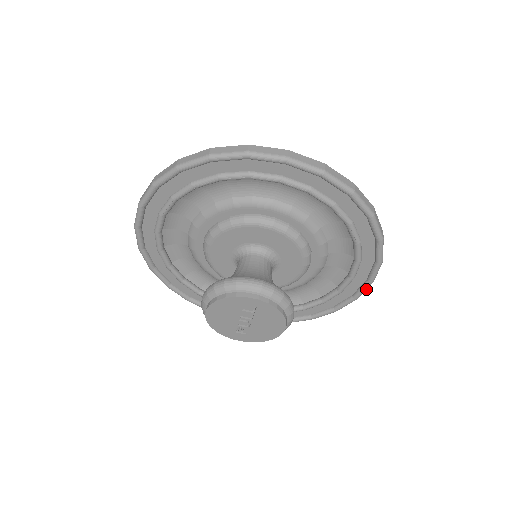
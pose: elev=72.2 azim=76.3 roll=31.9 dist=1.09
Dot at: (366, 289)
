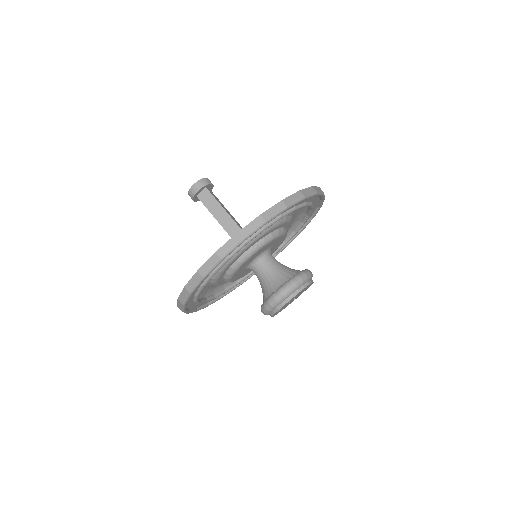
Dot at: (324, 195)
